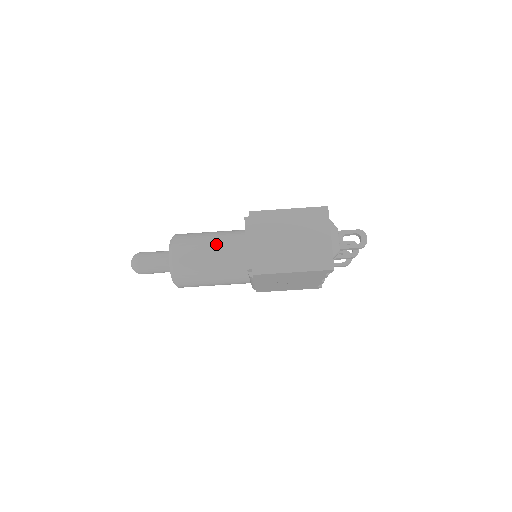
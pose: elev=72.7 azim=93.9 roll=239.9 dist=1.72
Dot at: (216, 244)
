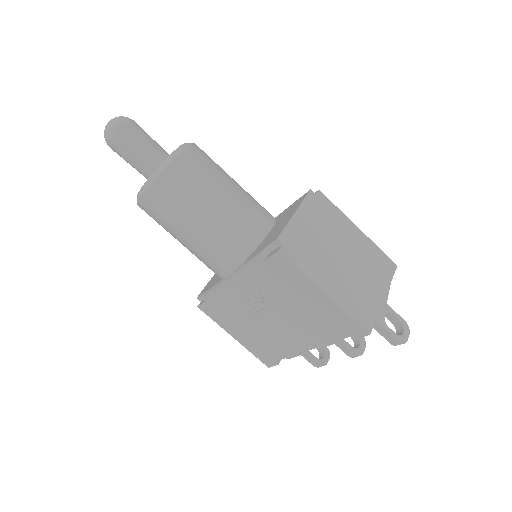
Dot at: (240, 193)
